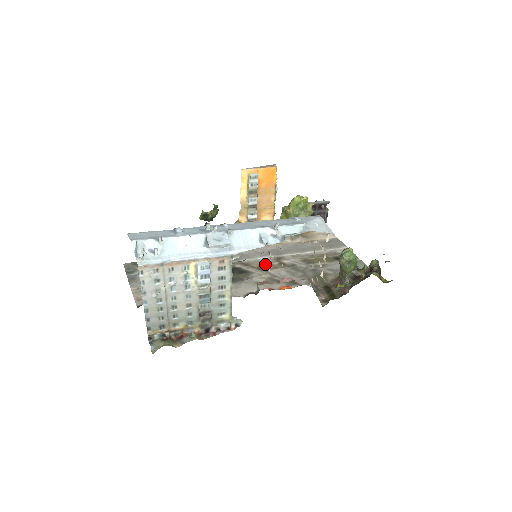
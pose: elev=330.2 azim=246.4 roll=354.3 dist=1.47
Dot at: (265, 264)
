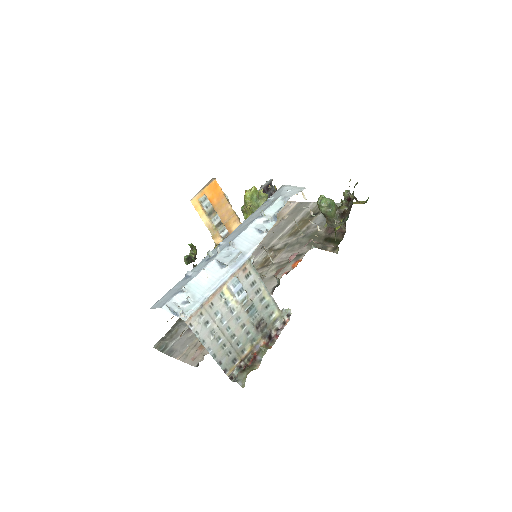
Dot at: (264, 260)
